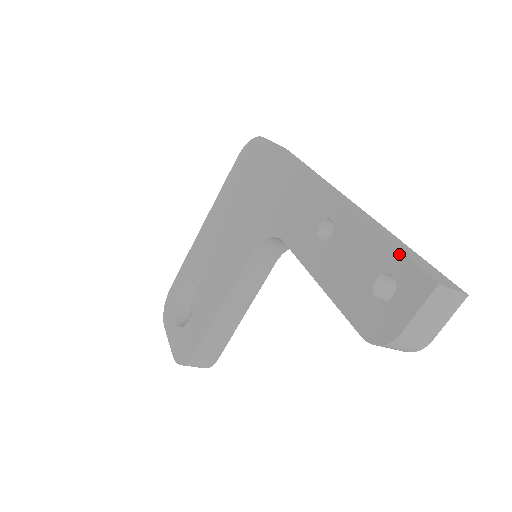
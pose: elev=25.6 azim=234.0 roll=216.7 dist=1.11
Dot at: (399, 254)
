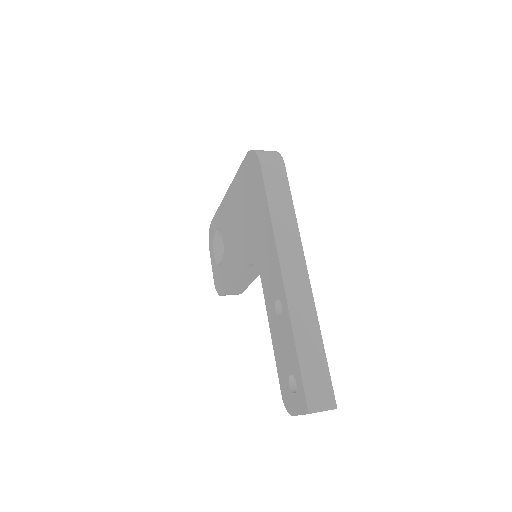
Dot at: (300, 376)
